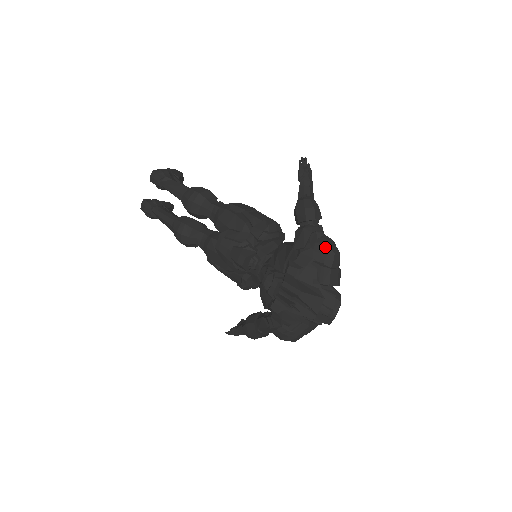
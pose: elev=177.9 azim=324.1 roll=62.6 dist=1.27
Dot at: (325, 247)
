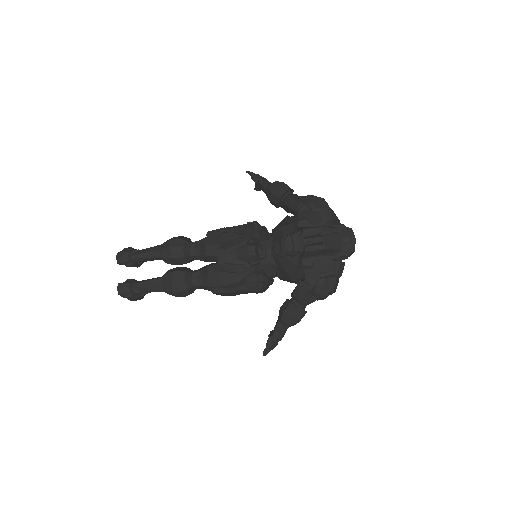
Dot at: (313, 198)
